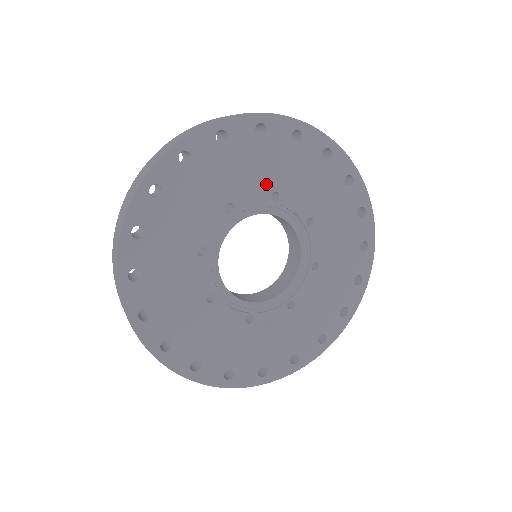
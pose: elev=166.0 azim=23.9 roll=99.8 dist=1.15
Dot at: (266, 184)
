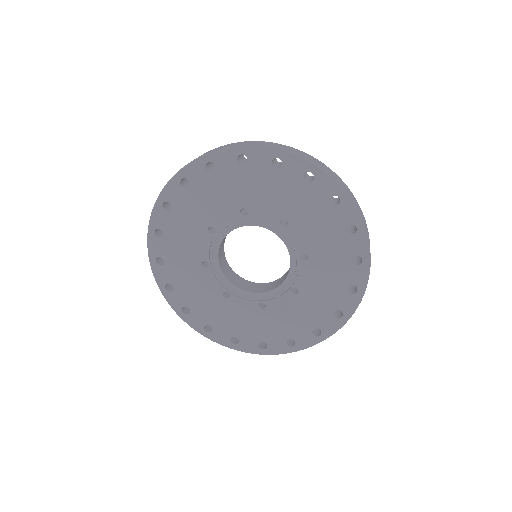
Dot at: (233, 205)
